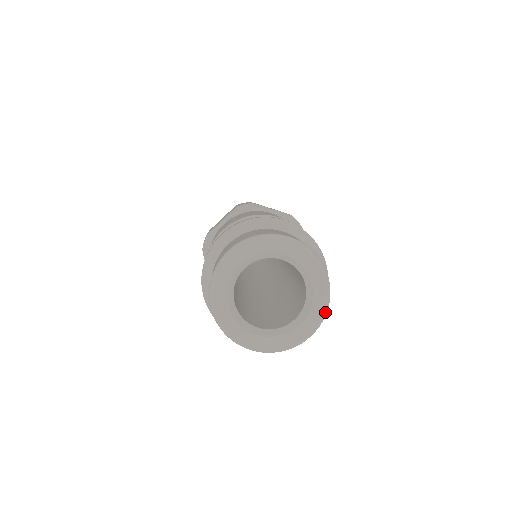
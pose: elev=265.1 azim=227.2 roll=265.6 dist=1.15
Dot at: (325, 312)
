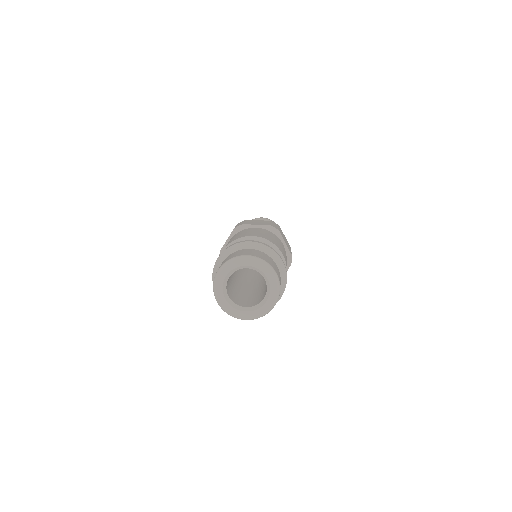
Dot at: (261, 316)
